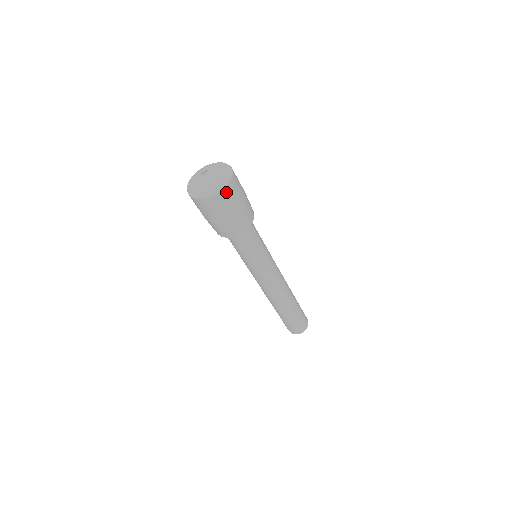
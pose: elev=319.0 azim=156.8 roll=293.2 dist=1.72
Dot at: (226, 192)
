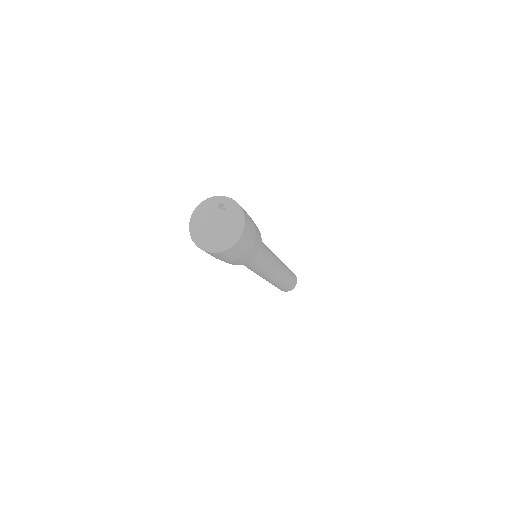
Dot at: (216, 254)
